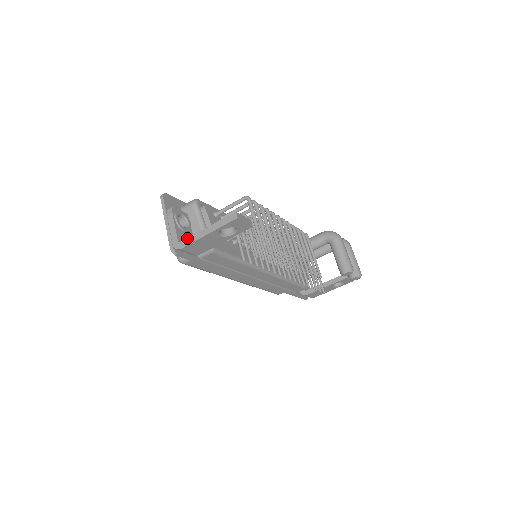
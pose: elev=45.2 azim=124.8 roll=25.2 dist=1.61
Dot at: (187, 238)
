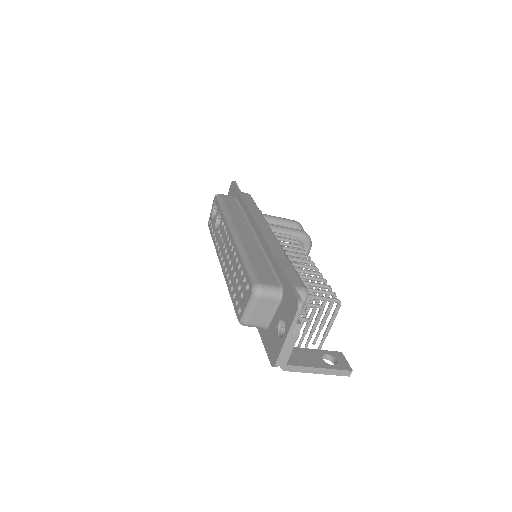
Dot at: (298, 366)
